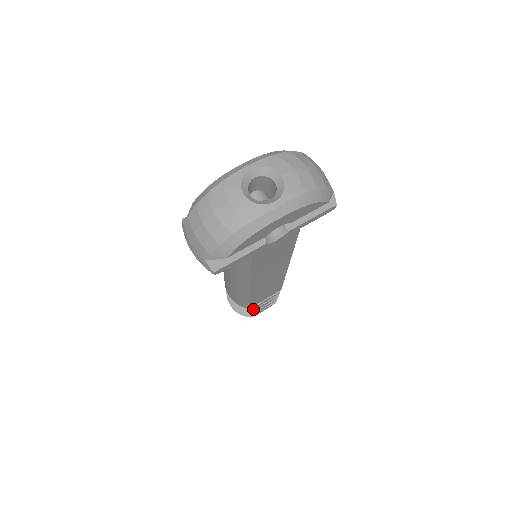
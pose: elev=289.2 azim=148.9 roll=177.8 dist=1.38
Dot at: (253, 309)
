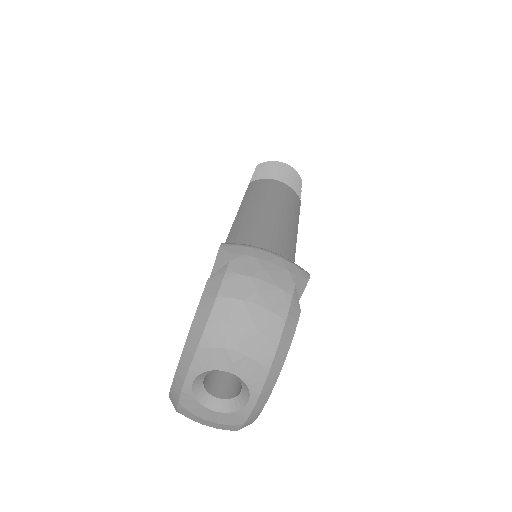
Dot at: occluded
